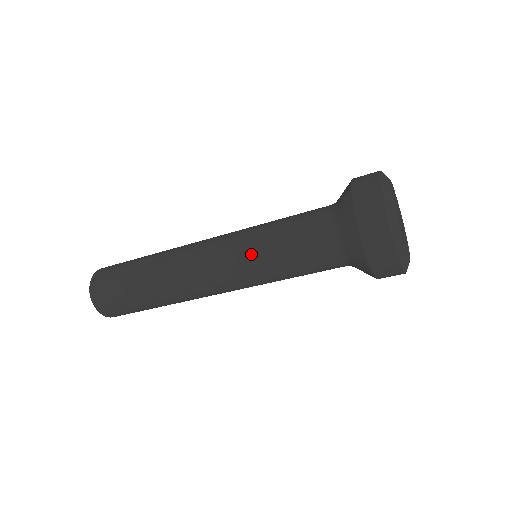
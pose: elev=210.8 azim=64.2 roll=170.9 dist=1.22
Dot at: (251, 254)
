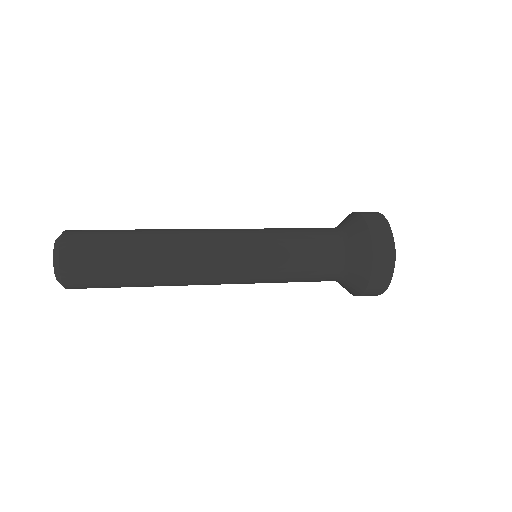
Dot at: occluded
